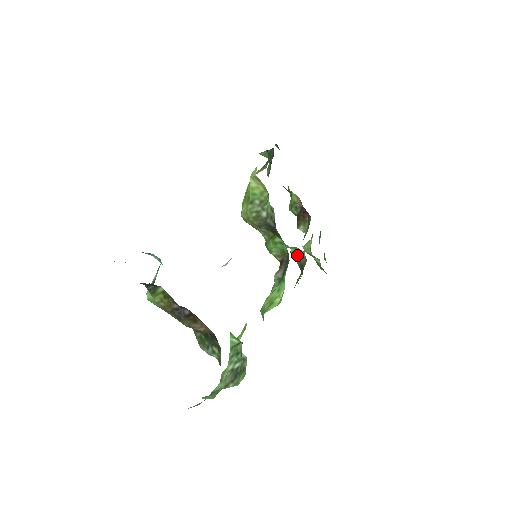
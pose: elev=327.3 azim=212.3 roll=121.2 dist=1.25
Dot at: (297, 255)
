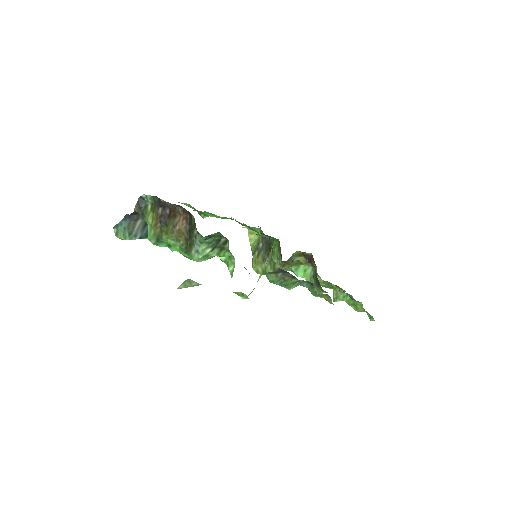
Dot at: (311, 278)
